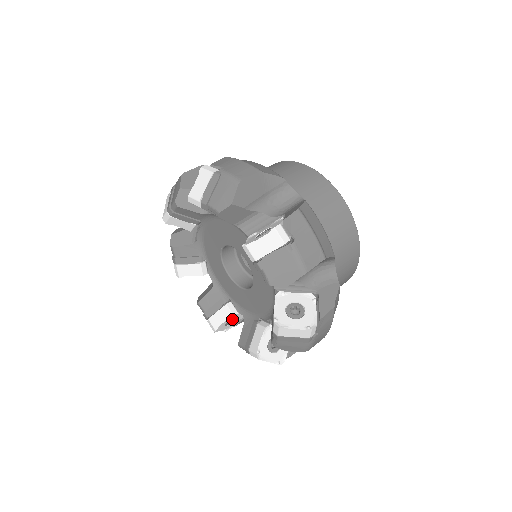
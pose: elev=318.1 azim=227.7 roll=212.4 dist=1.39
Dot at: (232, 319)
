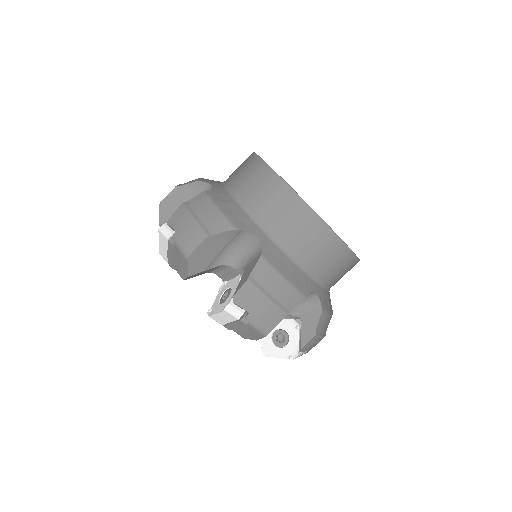
Dot at: occluded
